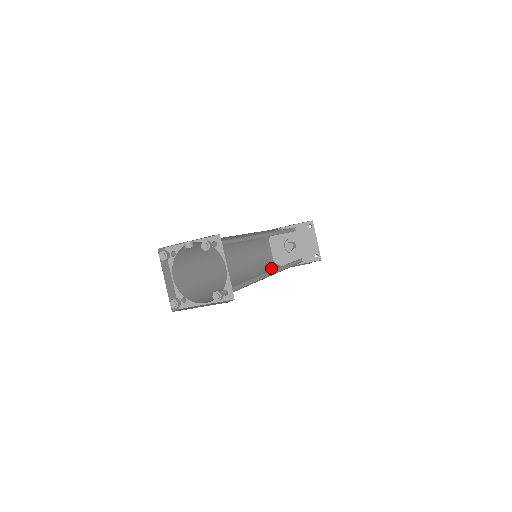
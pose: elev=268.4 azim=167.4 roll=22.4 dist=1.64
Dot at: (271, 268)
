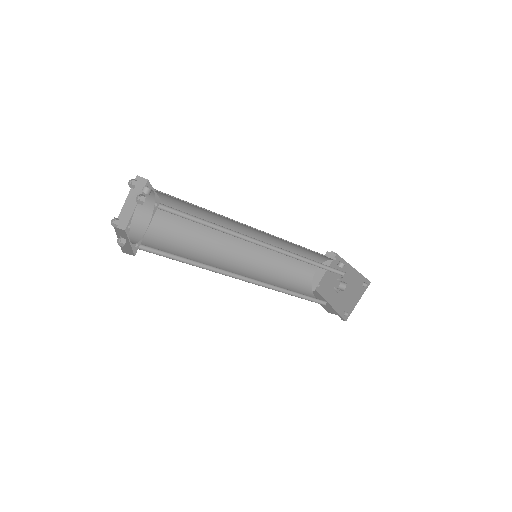
Dot at: (293, 283)
